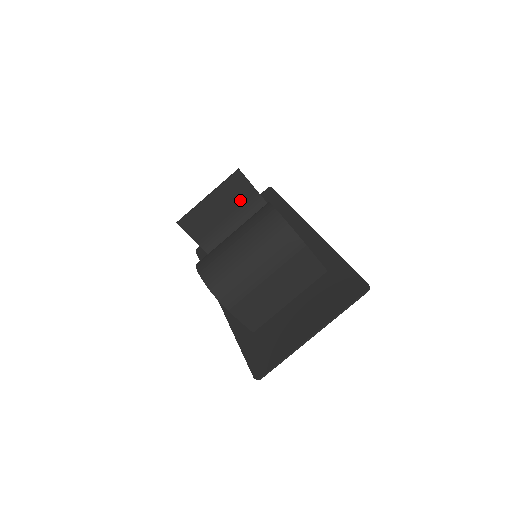
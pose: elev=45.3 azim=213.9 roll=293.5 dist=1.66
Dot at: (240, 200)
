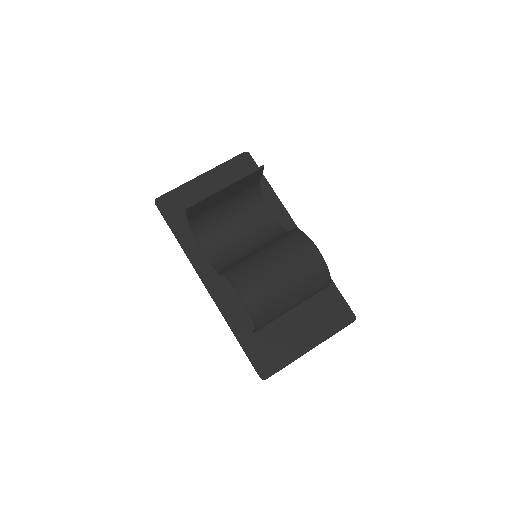
Dot at: (244, 187)
